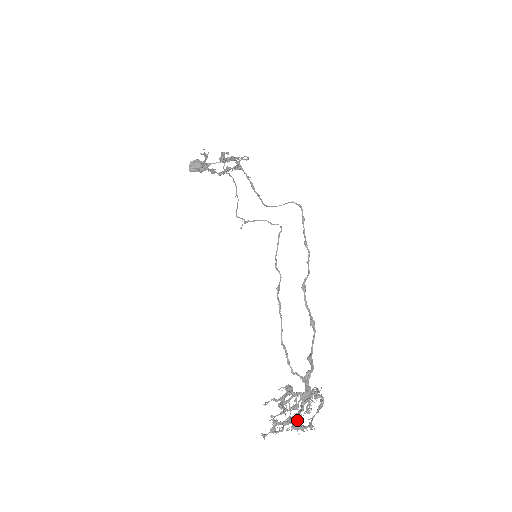
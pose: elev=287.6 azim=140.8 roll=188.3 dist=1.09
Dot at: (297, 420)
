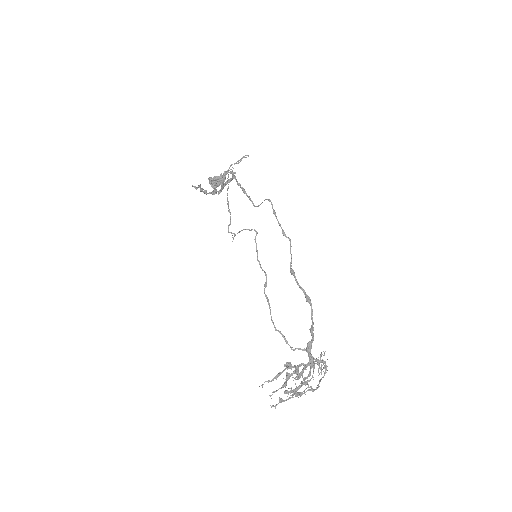
Dot at: (294, 390)
